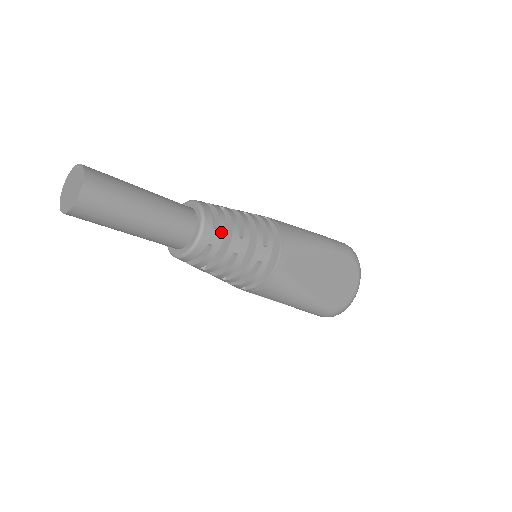
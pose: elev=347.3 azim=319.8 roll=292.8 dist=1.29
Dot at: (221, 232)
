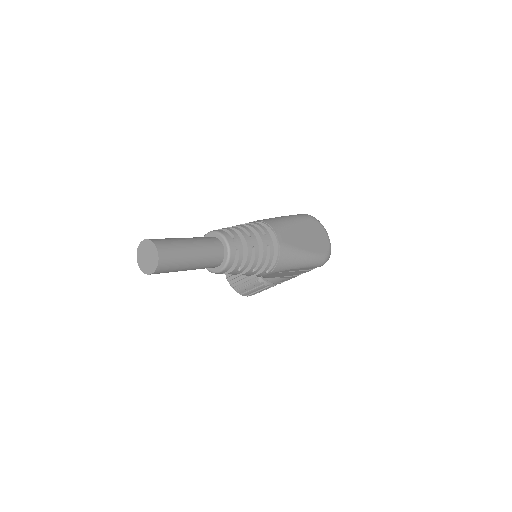
Dot at: (238, 239)
